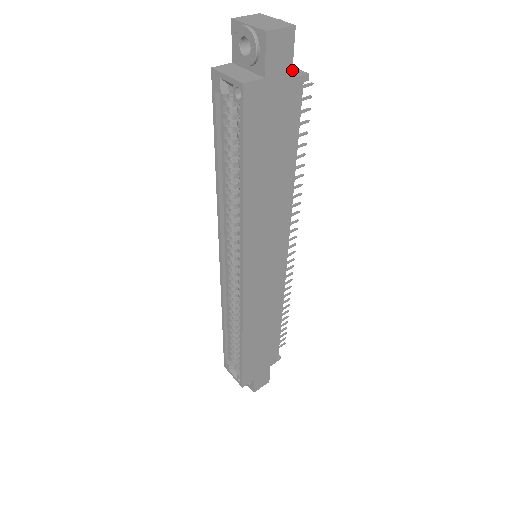
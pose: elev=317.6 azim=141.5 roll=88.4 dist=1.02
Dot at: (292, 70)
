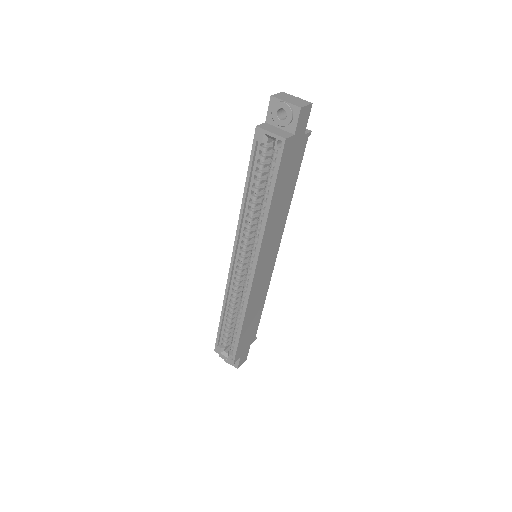
Dot at: occluded
